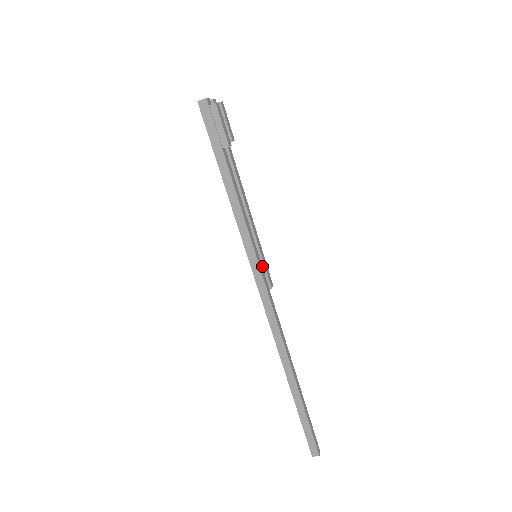
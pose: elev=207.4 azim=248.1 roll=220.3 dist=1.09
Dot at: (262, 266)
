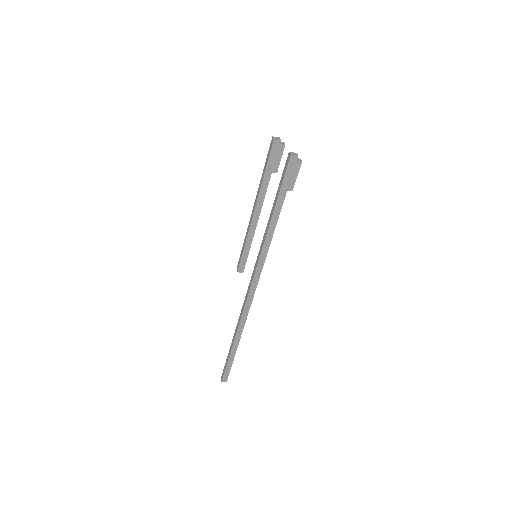
Dot at: (246, 257)
